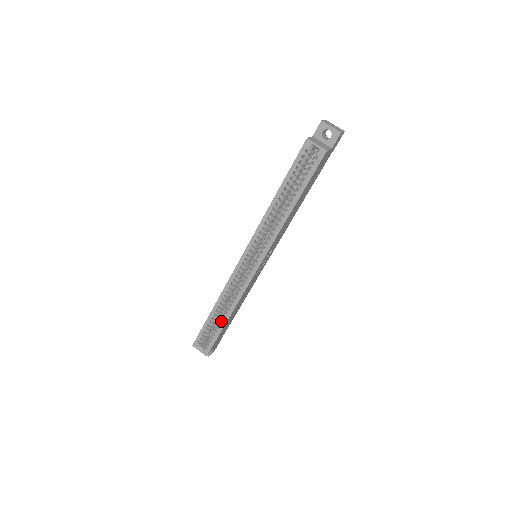
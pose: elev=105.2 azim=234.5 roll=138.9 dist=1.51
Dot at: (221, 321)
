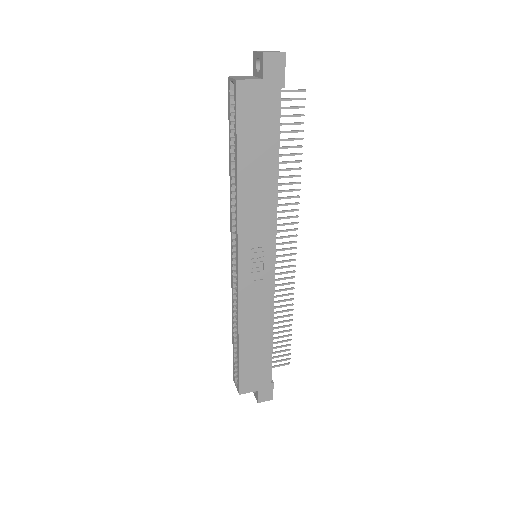
Dot at: (237, 344)
